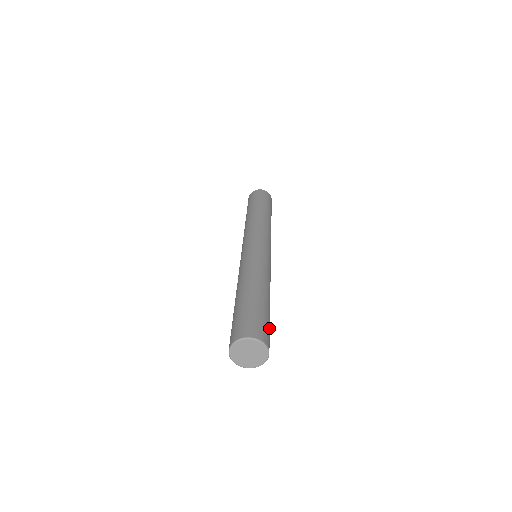
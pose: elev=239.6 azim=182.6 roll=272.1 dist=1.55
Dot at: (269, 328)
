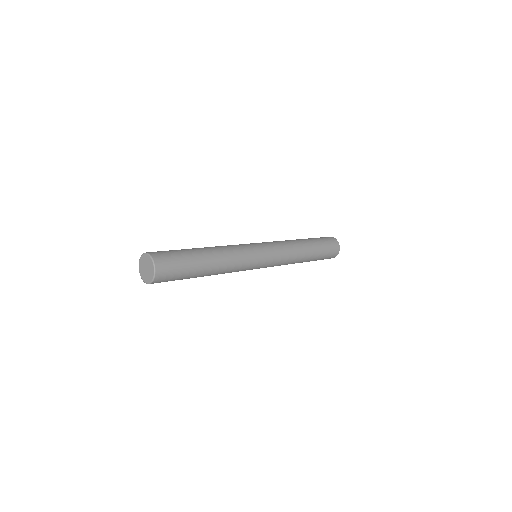
Dot at: (175, 254)
